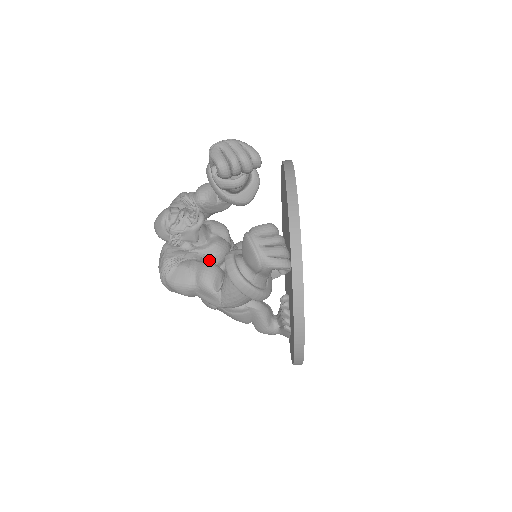
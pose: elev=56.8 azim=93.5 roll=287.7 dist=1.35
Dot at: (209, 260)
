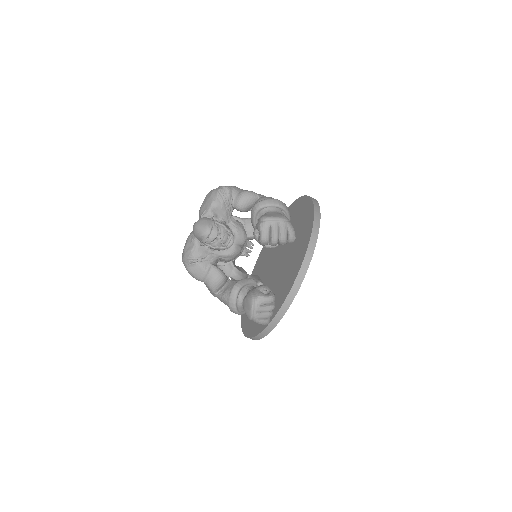
Dot at: (222, 259)
